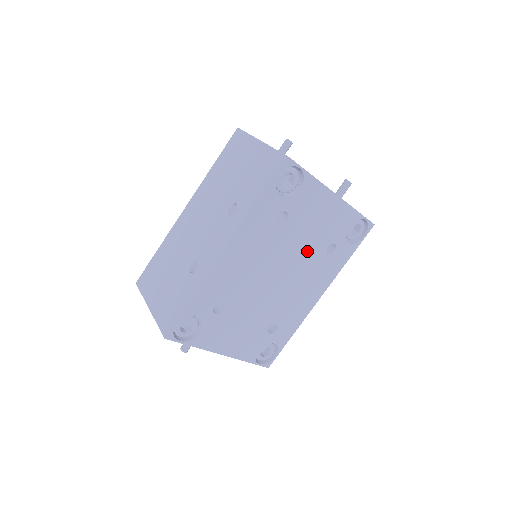
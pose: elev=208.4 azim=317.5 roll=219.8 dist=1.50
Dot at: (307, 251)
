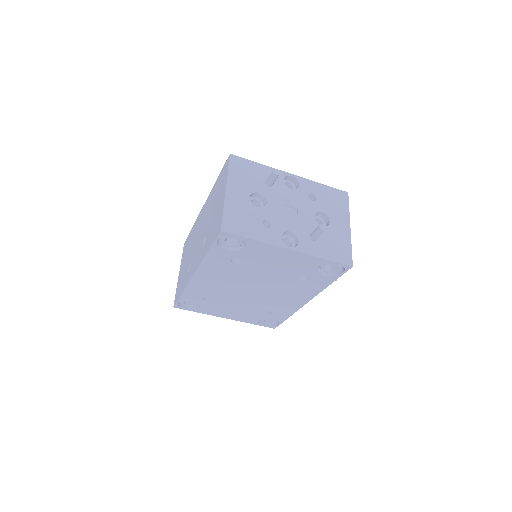
Dot at: (276, 278)
